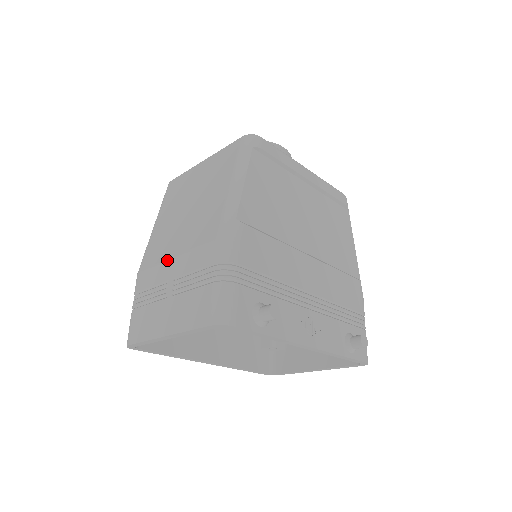
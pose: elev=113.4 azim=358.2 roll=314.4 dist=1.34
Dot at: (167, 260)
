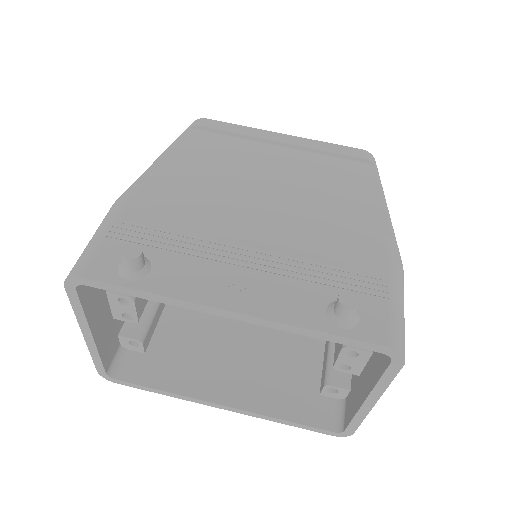
Dot at: occluded
